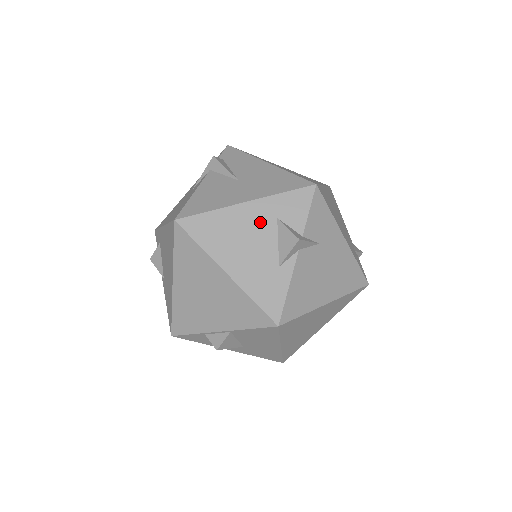
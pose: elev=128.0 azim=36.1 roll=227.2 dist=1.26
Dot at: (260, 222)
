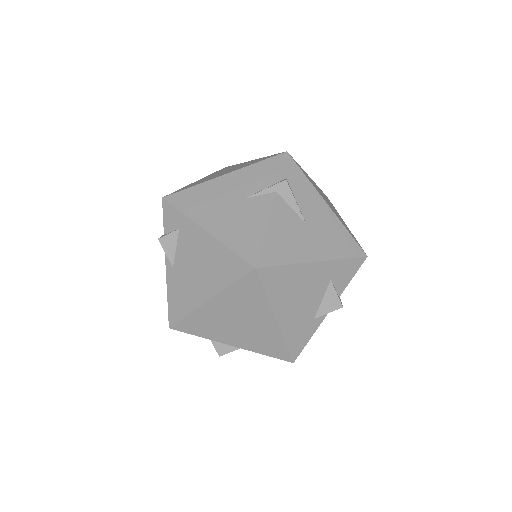
Dot at: (318, 281)
